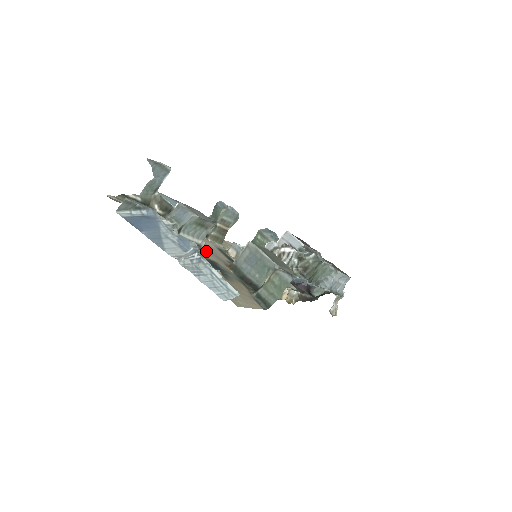
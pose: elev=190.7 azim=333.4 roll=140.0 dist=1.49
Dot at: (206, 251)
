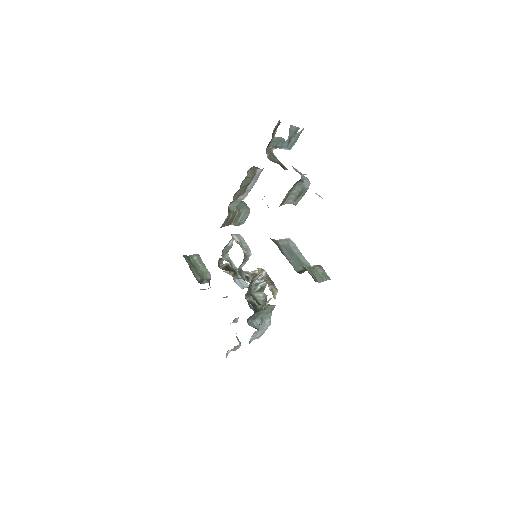
Dot at: occluded
